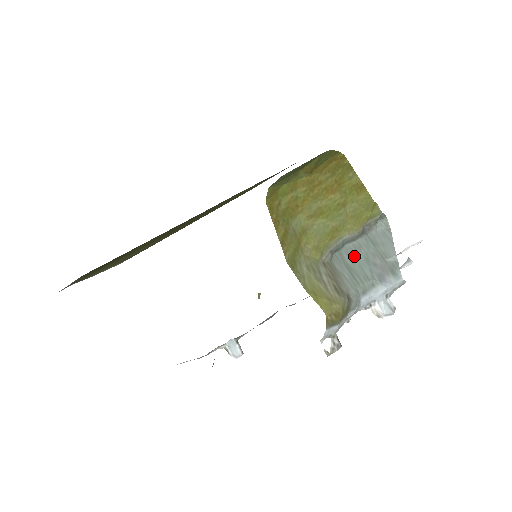
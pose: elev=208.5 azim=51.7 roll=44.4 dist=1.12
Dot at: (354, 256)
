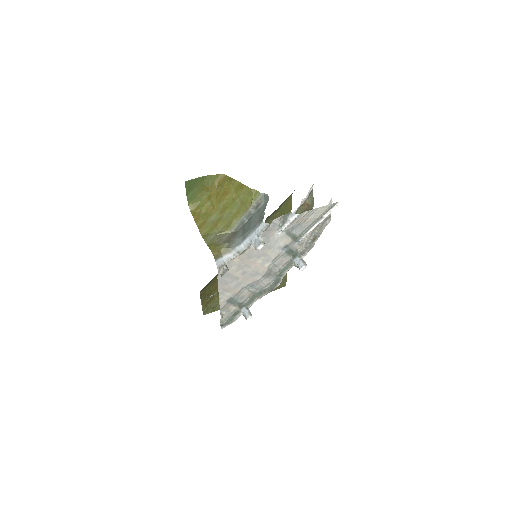
Dot at: (249, 223)
